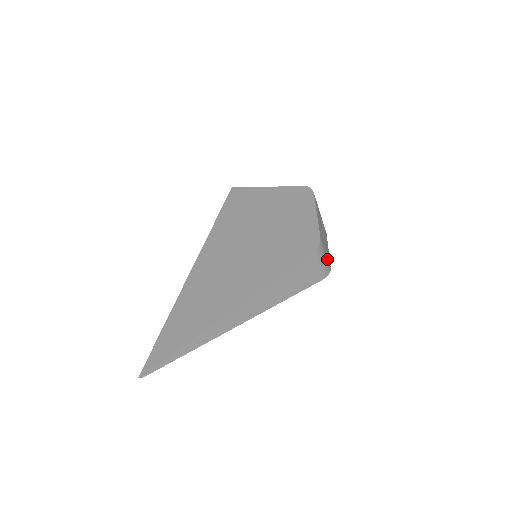
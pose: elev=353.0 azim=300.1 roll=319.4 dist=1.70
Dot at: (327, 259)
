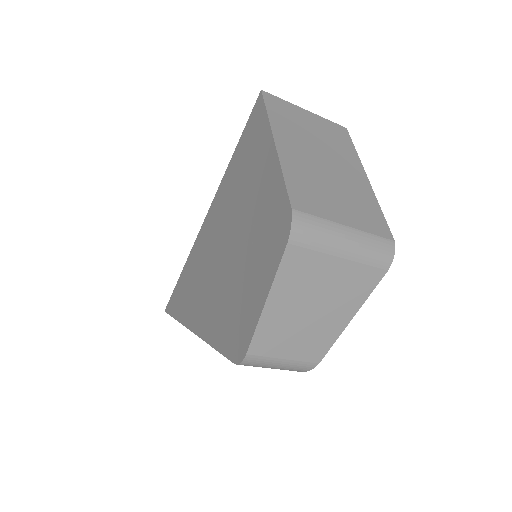
Dot at: (295, 360)
